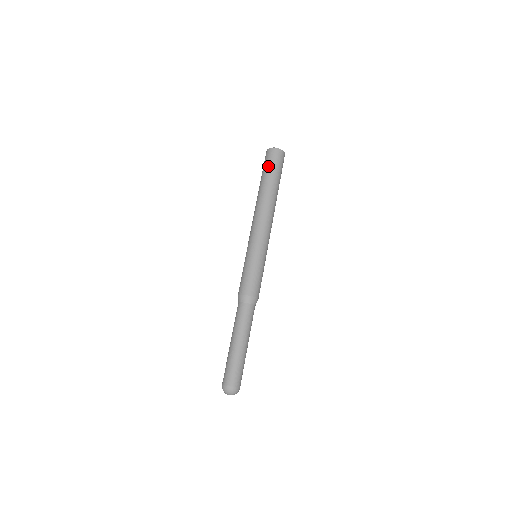
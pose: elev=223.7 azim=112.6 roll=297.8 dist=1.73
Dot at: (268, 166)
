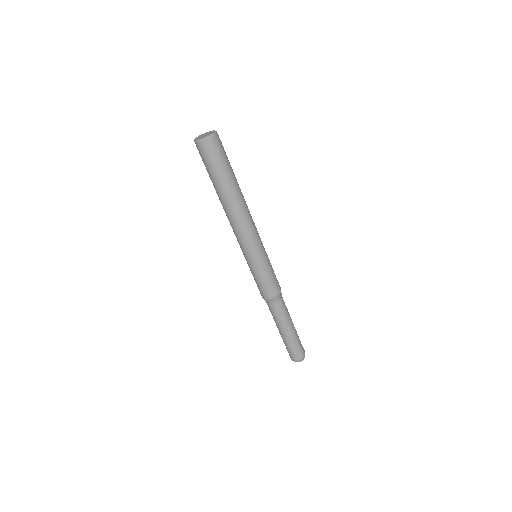
Dot at: (205, 166)
